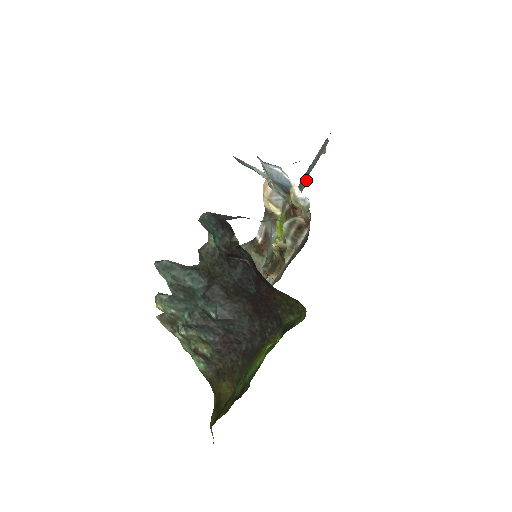
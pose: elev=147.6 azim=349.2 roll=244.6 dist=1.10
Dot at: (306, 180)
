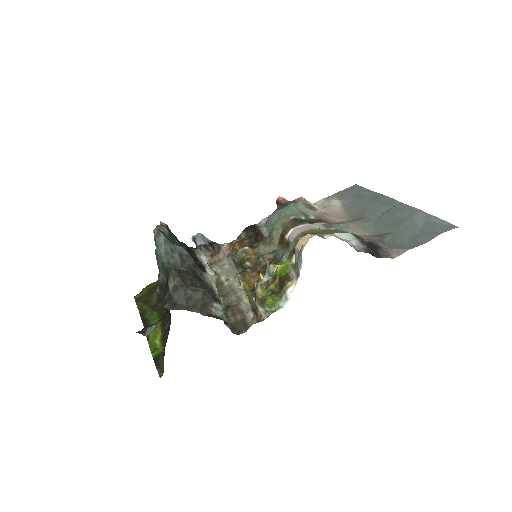
Dot at: (386, 231)
